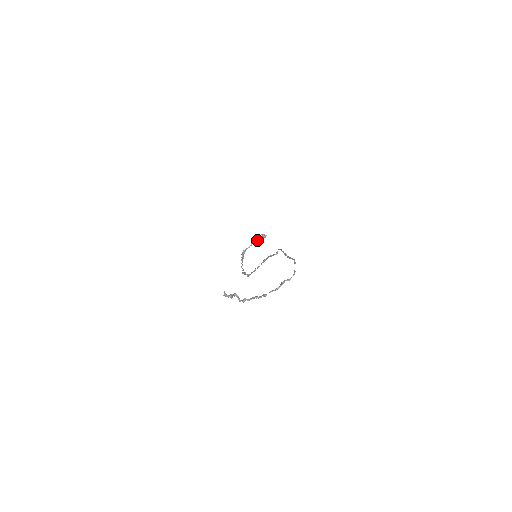
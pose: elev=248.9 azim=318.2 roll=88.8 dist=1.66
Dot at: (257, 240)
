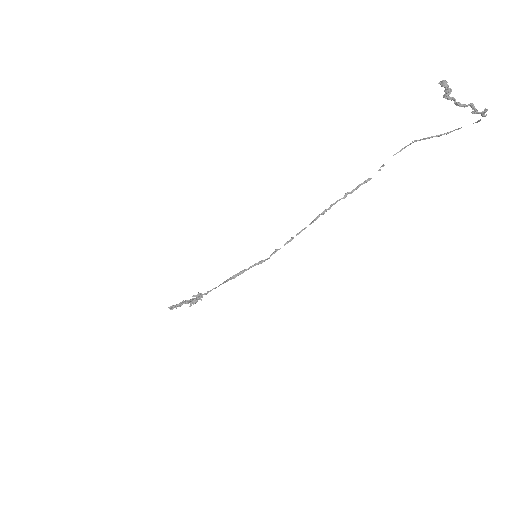
Dot at: occluded
